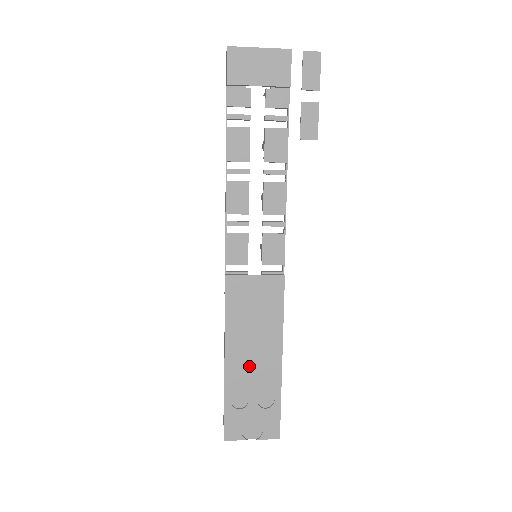
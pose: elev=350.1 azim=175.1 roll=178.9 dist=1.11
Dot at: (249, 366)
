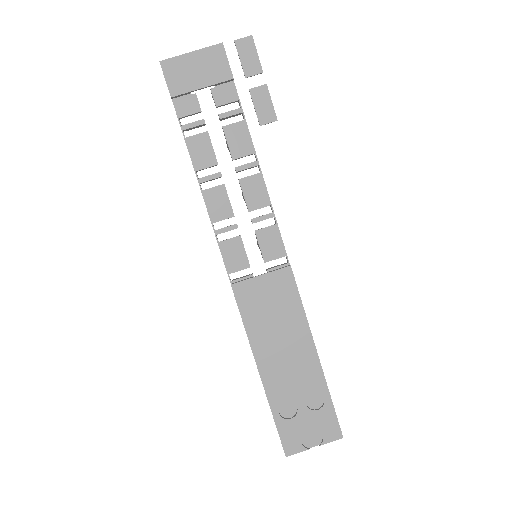
Dot at: (286, 370)
